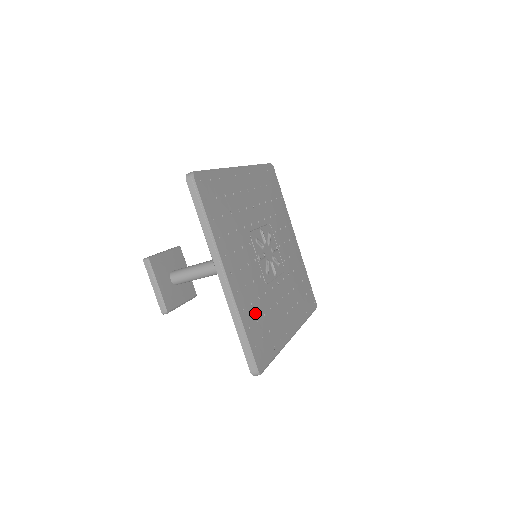
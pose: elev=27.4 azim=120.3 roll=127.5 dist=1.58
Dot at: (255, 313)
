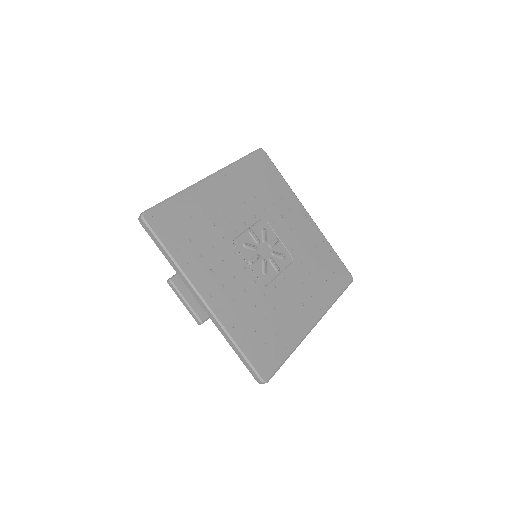
Dot at: (251, 323)
